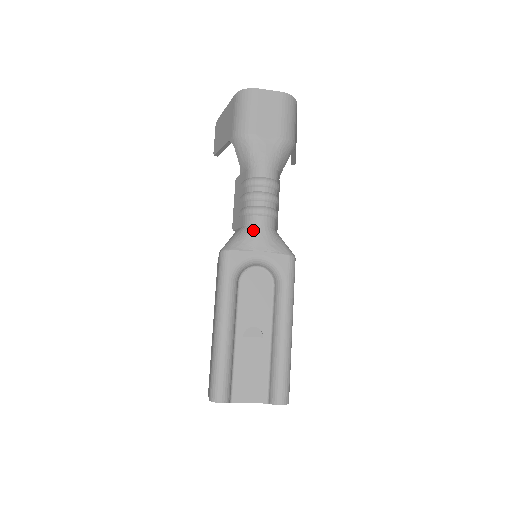
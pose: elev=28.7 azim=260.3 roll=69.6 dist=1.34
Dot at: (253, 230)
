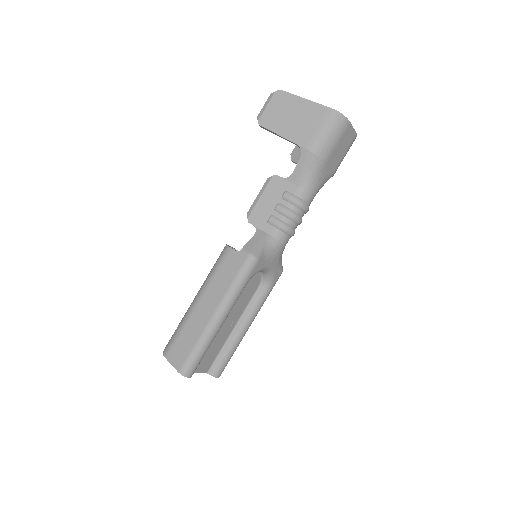
Dot at: (278, 246)
